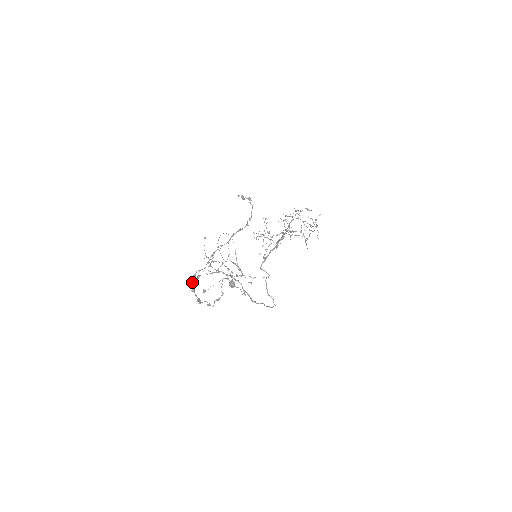
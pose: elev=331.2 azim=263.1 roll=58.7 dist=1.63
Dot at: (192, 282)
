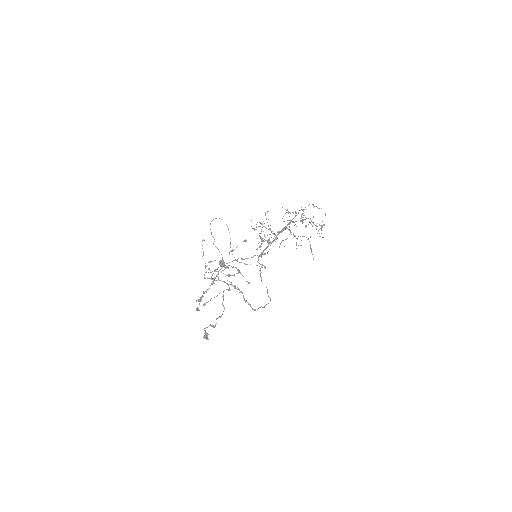
Dot at: (197, 310)
